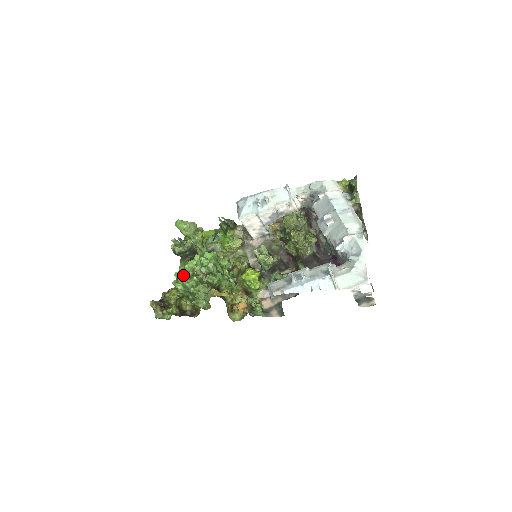
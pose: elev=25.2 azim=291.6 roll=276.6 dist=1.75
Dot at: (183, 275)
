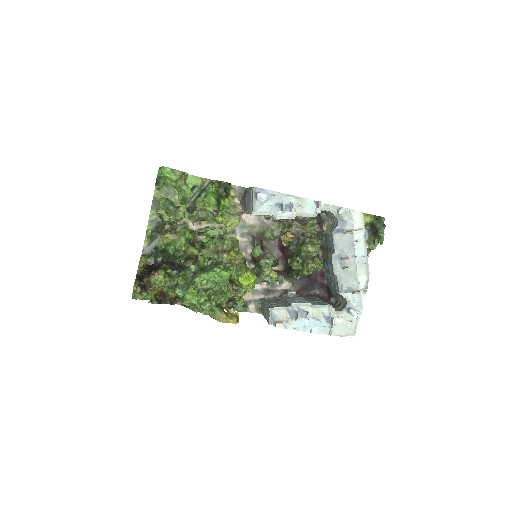
Dot at: (194, 293)
